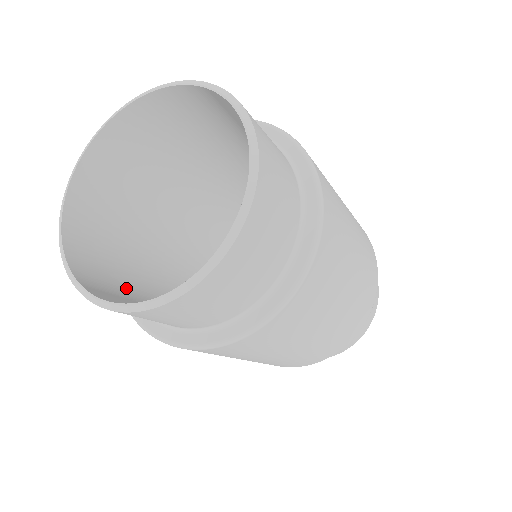
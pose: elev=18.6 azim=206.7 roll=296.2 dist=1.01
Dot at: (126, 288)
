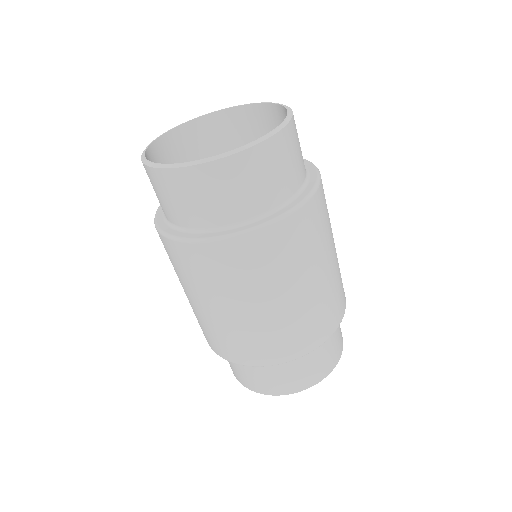
Dot at: occluded
